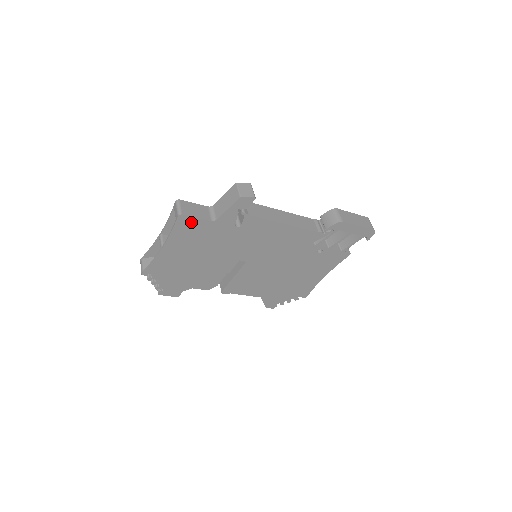
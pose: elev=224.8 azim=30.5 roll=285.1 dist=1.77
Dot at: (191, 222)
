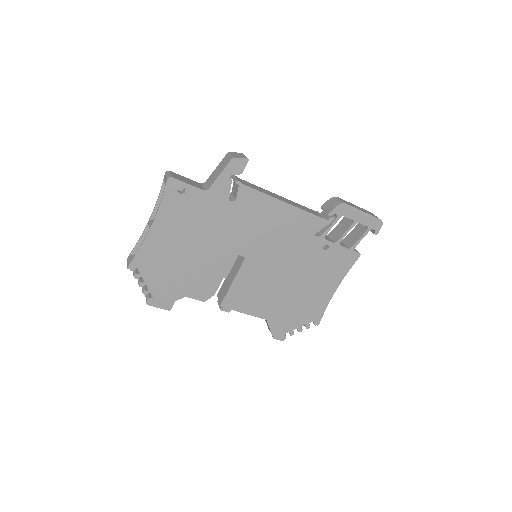
Dot at: (182, 192)
